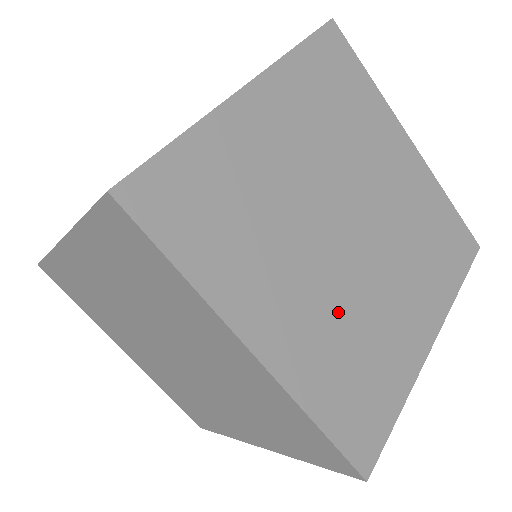
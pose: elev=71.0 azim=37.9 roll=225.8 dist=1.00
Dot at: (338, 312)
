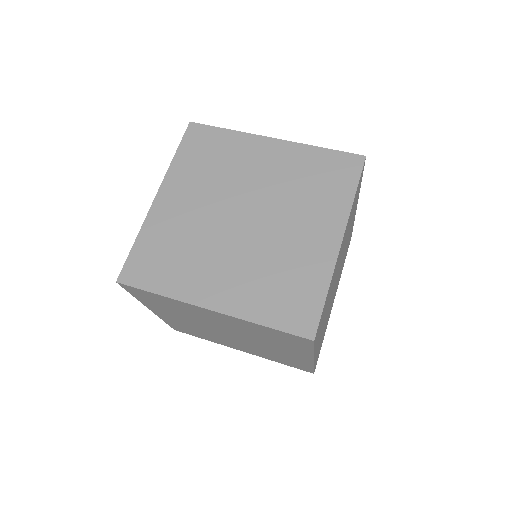
Dot at: occluded
